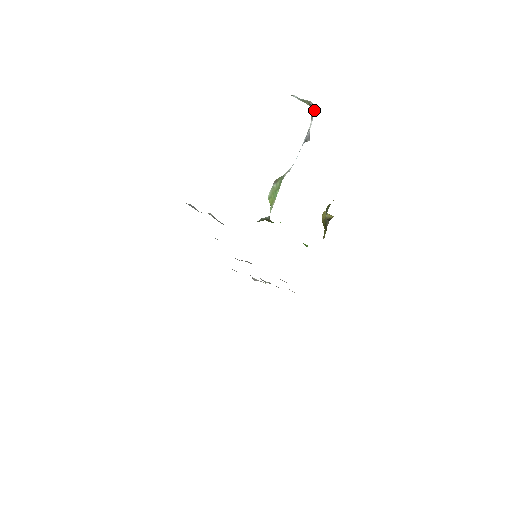
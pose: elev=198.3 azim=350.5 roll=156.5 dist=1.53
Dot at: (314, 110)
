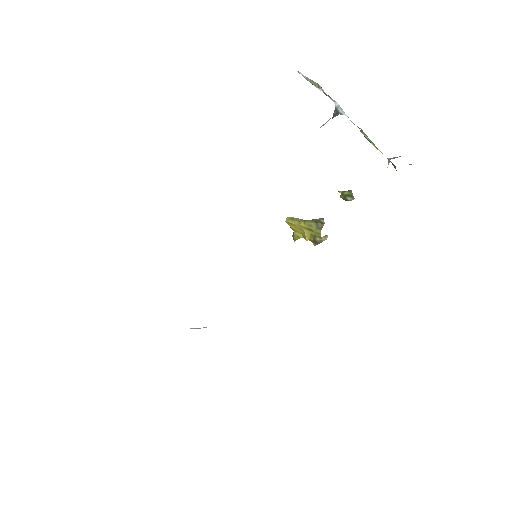
Dot at: (325, 93)
